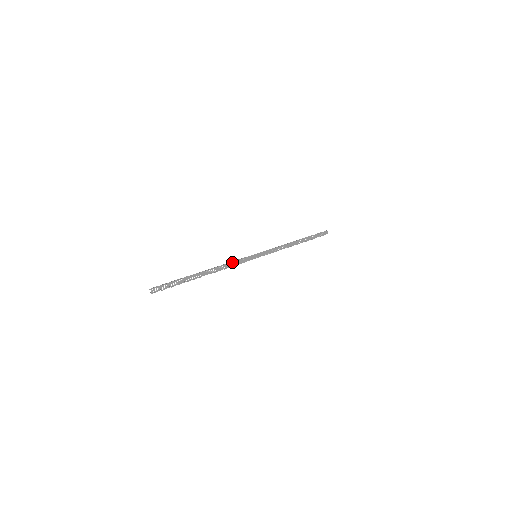
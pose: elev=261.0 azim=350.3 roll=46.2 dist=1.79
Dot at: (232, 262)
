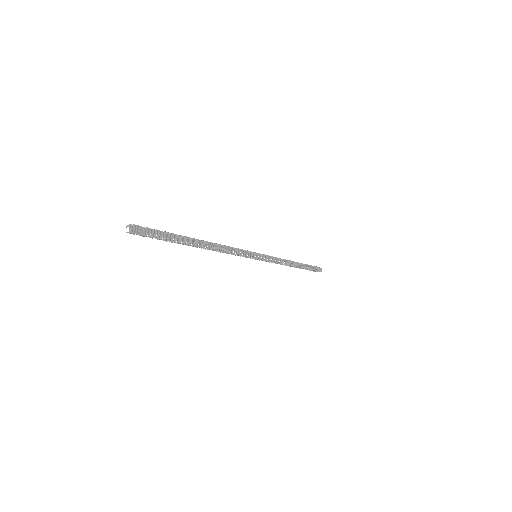
Dot at: (232, 247)
